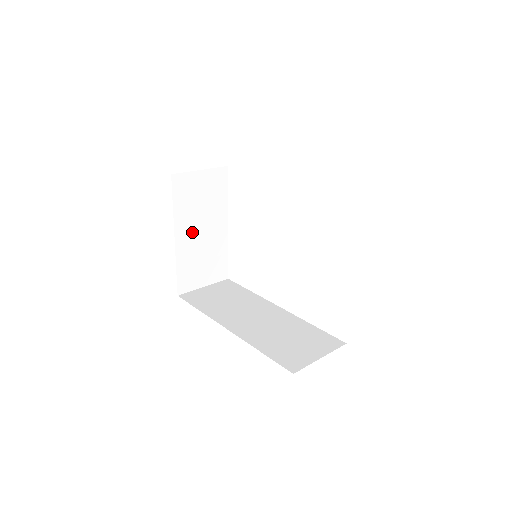
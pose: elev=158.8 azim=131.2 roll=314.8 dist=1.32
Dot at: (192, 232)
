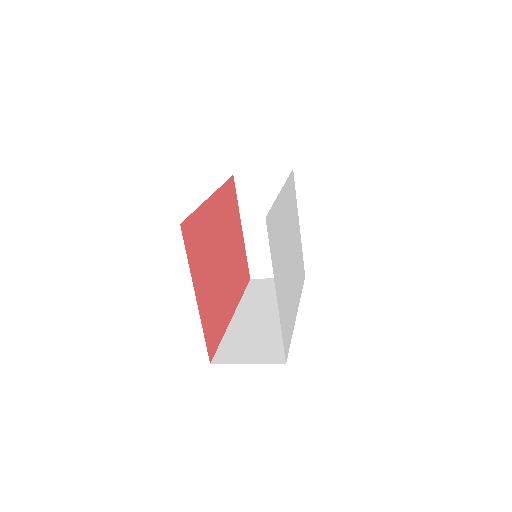
Dot at: (260, 226)
